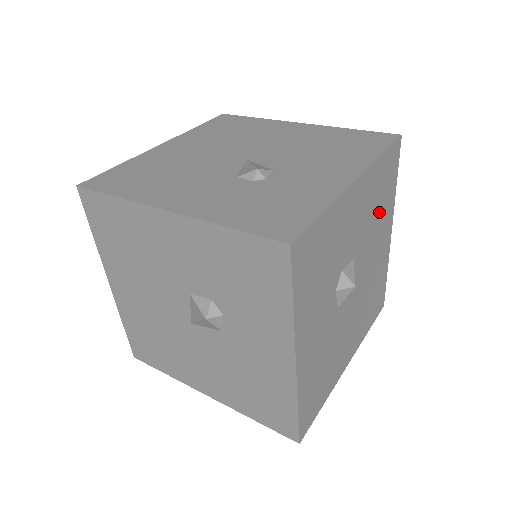
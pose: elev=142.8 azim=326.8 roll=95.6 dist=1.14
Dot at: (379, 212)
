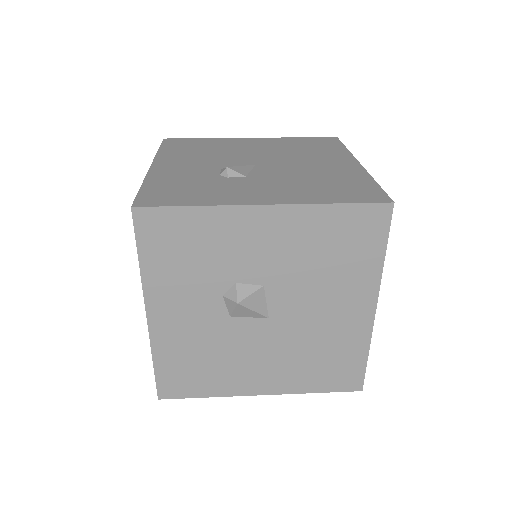
Dot at: (332, 267)
